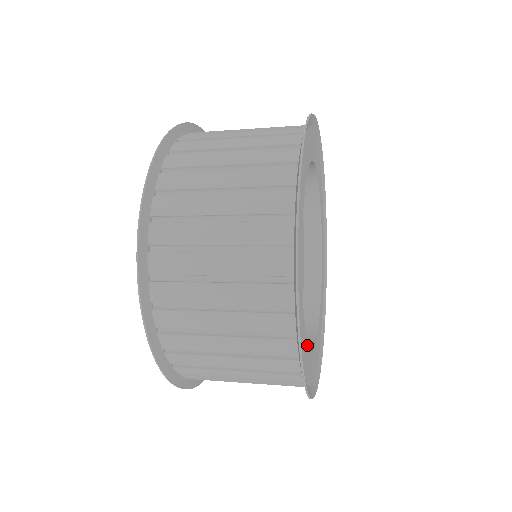
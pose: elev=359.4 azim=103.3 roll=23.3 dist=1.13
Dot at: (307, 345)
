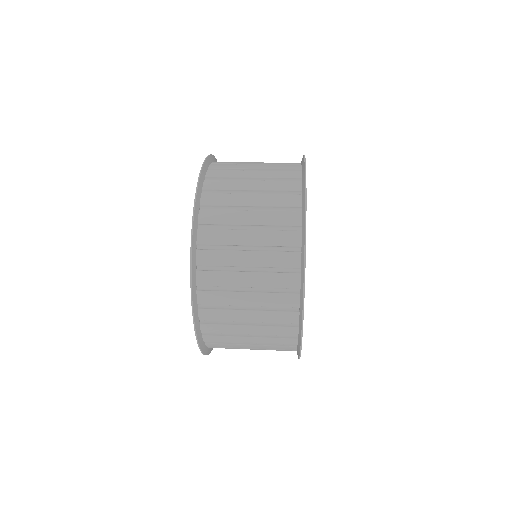
Dot at: occluded
